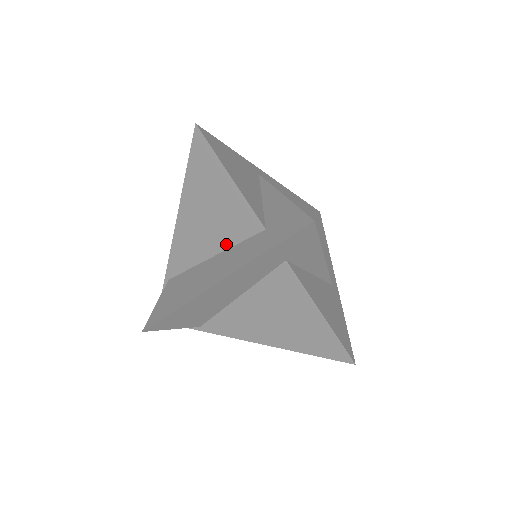
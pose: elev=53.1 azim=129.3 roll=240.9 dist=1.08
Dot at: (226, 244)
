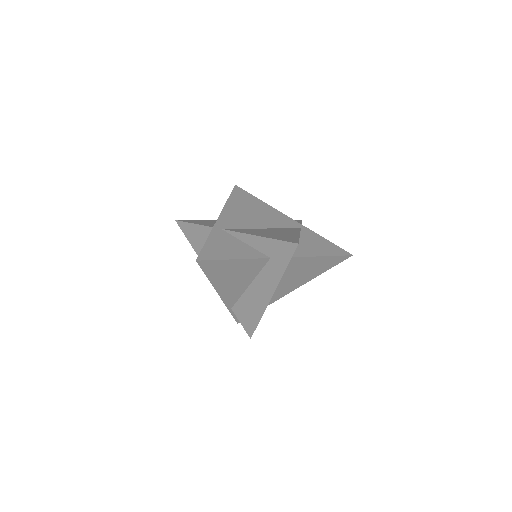
Dot at: (253, 277)
